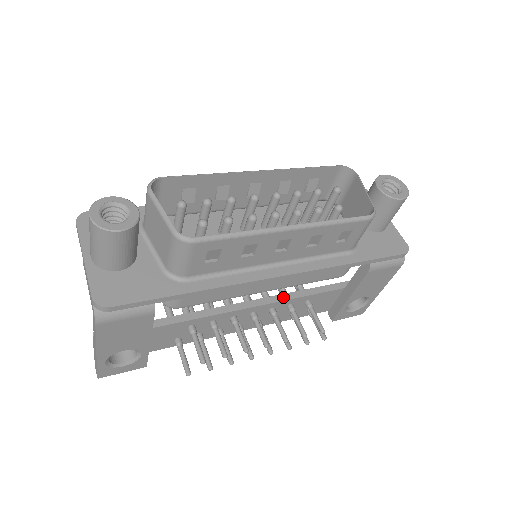
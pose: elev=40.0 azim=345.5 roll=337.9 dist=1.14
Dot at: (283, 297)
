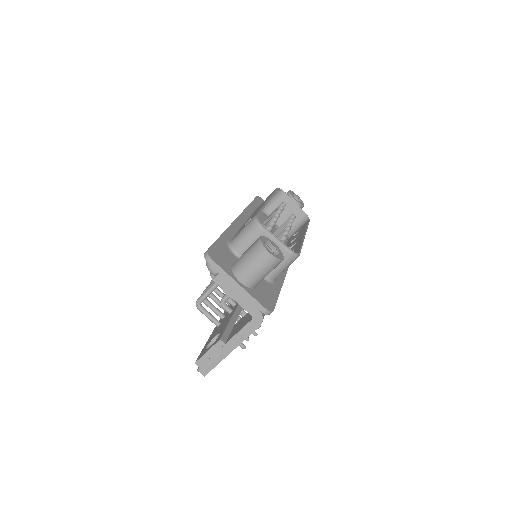
Dot at: occluded
